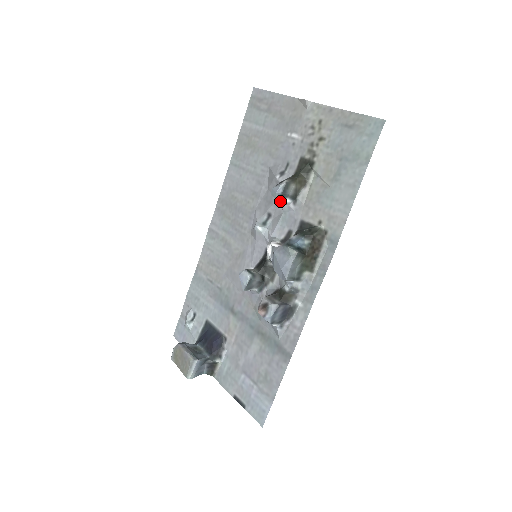
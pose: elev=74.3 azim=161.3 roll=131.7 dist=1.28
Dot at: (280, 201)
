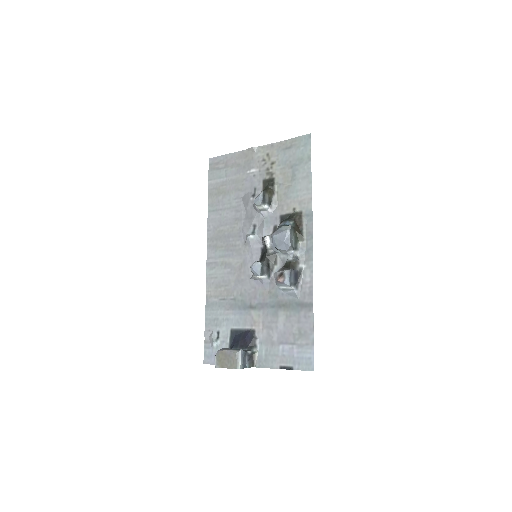
Dot at: (260, 211)
